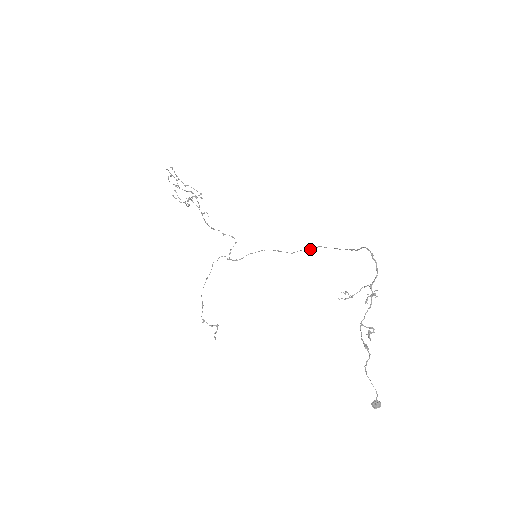
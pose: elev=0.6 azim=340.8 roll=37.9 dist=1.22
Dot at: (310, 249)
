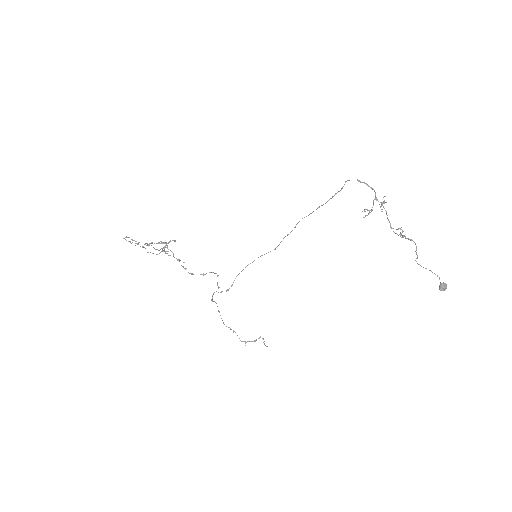
Dot at: occluded
